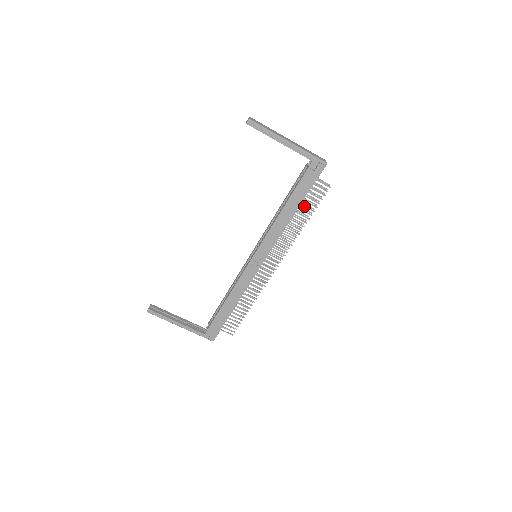
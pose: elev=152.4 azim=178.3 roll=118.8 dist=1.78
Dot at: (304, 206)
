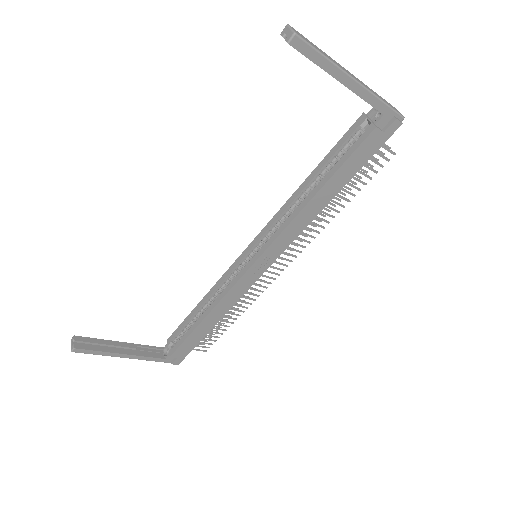
Dot at: (348, 184)
